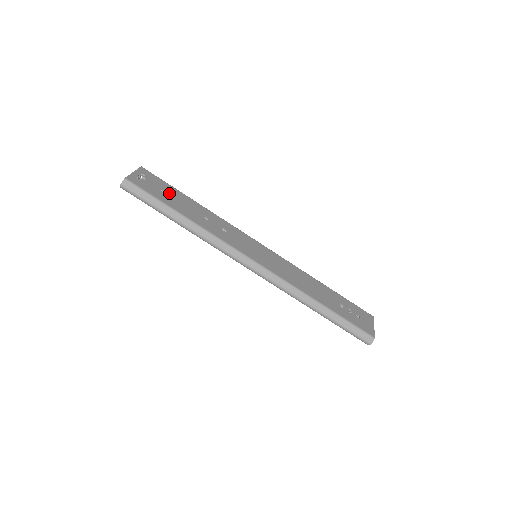
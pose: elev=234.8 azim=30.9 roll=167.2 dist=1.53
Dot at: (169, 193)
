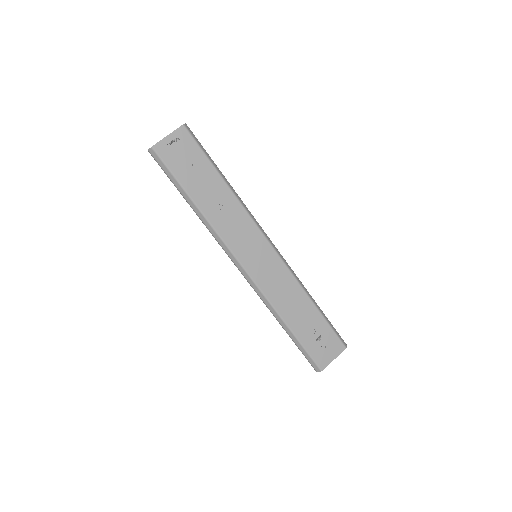
Dot at: (196, 168)
